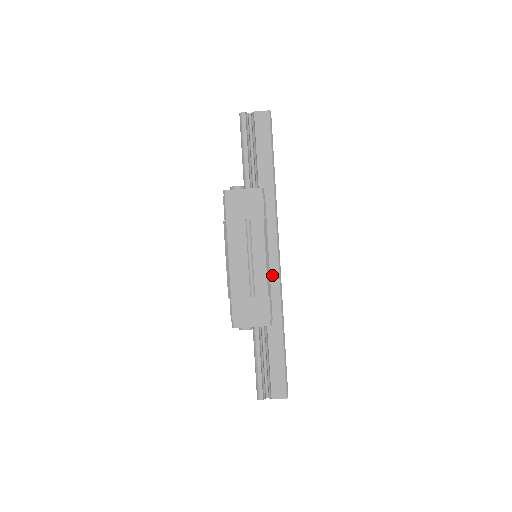
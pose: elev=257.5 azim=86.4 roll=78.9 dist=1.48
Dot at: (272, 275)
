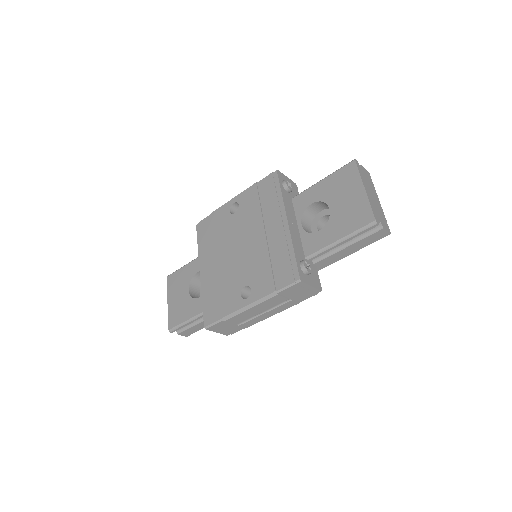
Dot at: occluded
